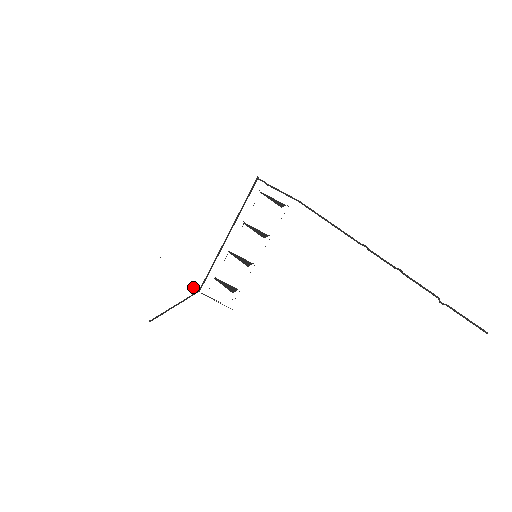
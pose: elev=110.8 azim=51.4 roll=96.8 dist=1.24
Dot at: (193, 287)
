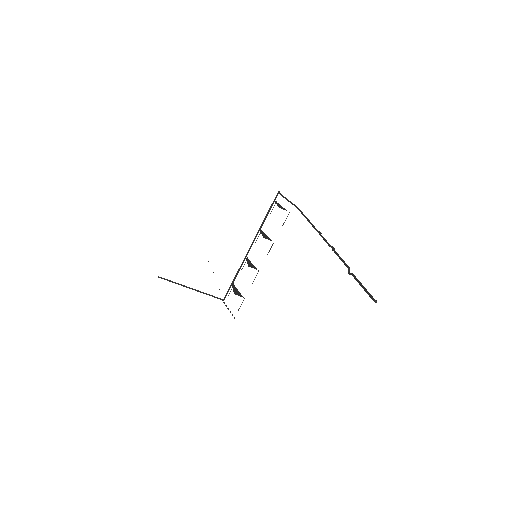
Dot at: occluded
